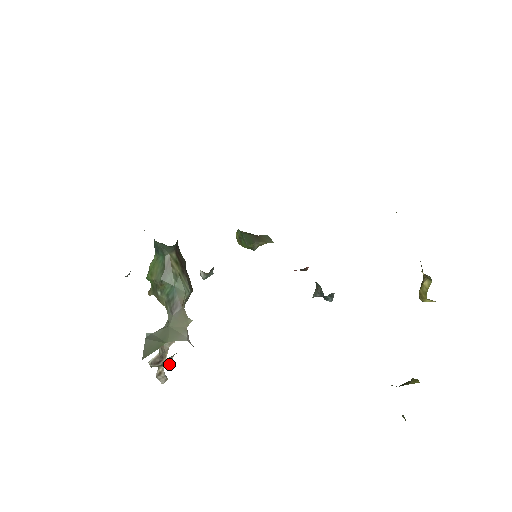
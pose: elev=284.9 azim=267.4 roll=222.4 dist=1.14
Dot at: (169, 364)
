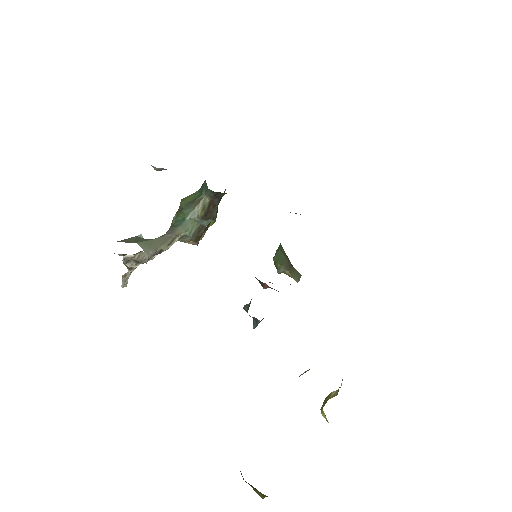
Dot at: (128, 265)
